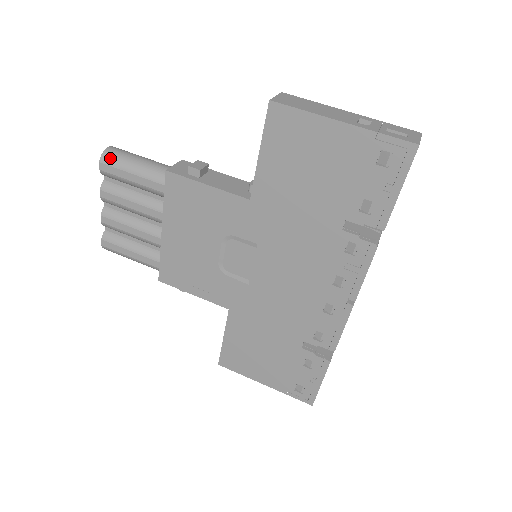
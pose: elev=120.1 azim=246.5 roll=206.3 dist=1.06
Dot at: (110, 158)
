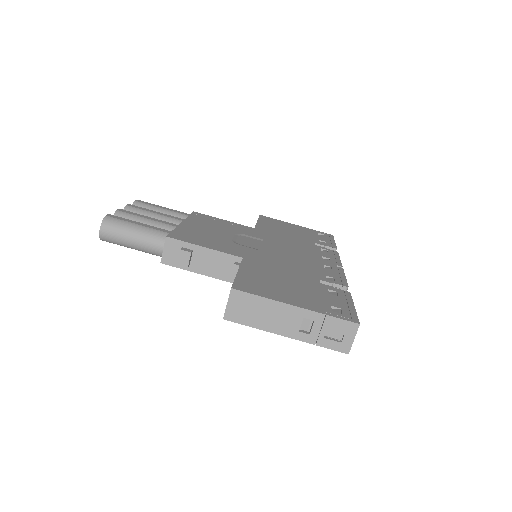
Dot at: (109, 241)
